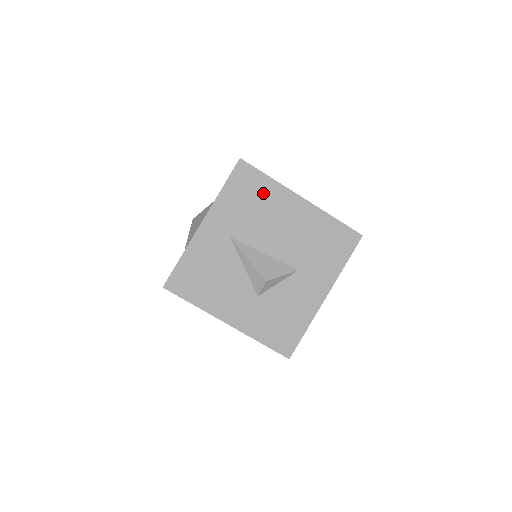
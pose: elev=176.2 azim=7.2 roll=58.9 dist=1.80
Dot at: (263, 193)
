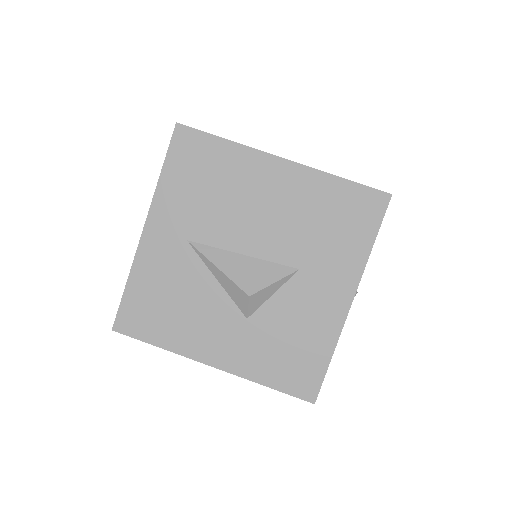
Dot at: (221, 166)
